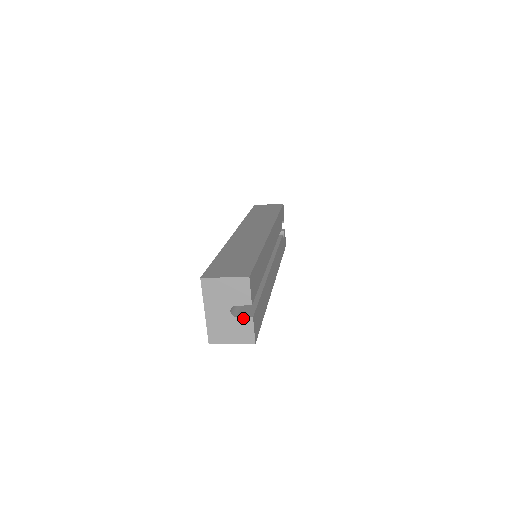
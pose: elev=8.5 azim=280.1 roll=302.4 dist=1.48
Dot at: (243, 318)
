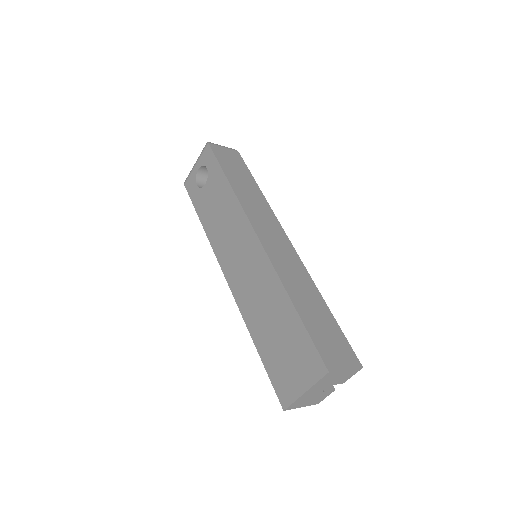
Dot at: (328, 391)
